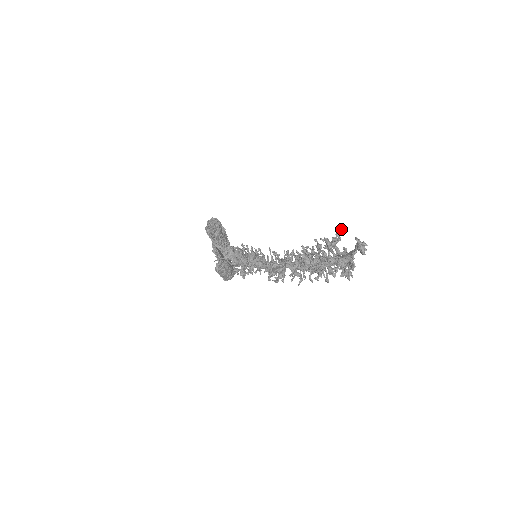
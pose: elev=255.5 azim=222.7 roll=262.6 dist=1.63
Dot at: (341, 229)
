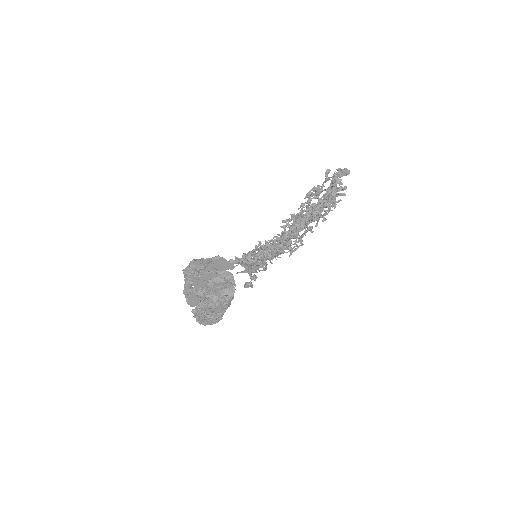
Dot at: (329, 169)
